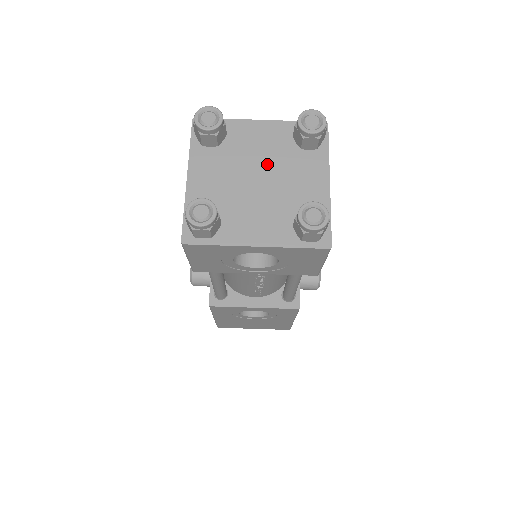
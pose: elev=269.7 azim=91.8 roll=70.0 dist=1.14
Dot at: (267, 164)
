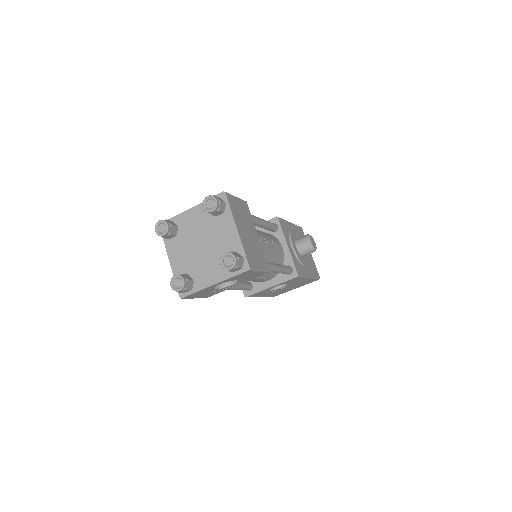
Dot at: (203, 234)
